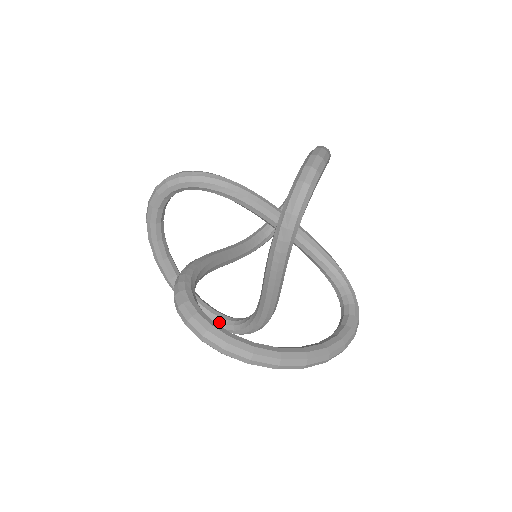
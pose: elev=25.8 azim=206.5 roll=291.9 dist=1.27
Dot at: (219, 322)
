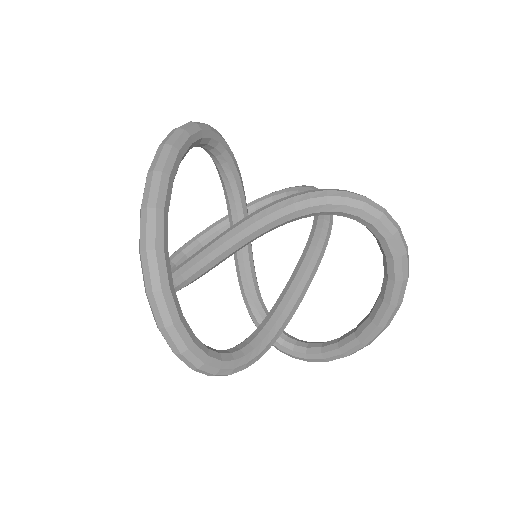
Dot at: (210, 349)
